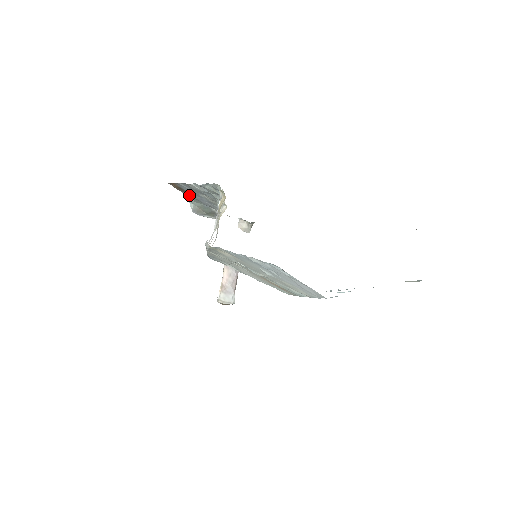
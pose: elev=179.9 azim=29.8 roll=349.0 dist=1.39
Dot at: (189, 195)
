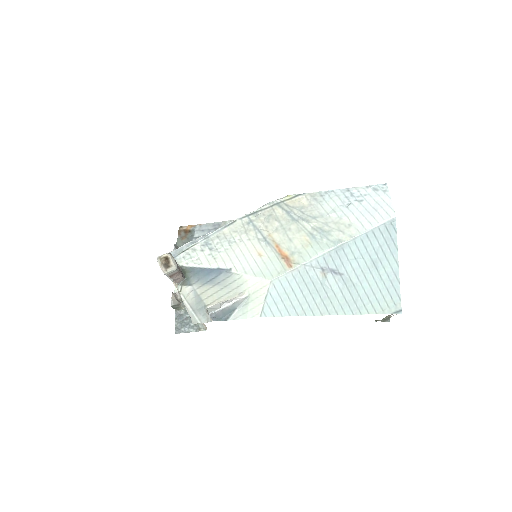
Dot at: (184, 241)
